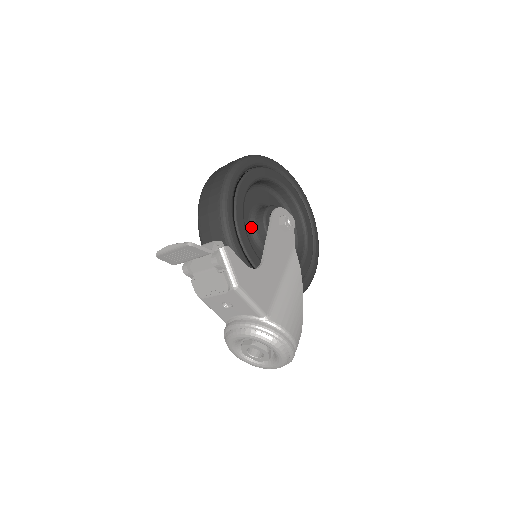
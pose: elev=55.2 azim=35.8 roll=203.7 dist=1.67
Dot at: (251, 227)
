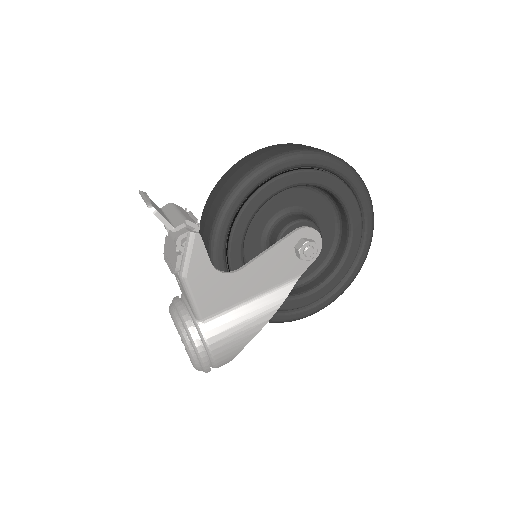
Dot at: (269, 226)
